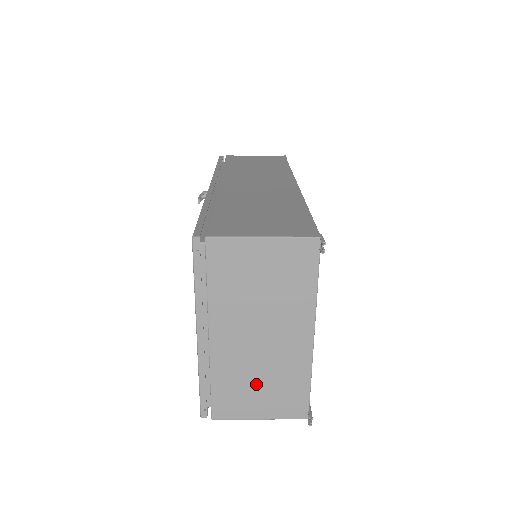
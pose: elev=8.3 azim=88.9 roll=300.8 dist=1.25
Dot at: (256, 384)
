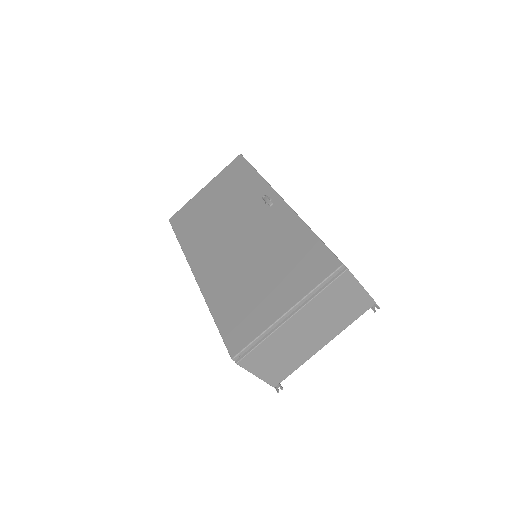
Dot at: (278, 356)
